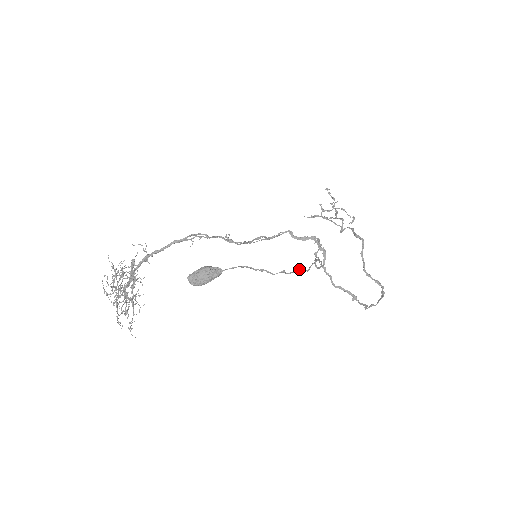
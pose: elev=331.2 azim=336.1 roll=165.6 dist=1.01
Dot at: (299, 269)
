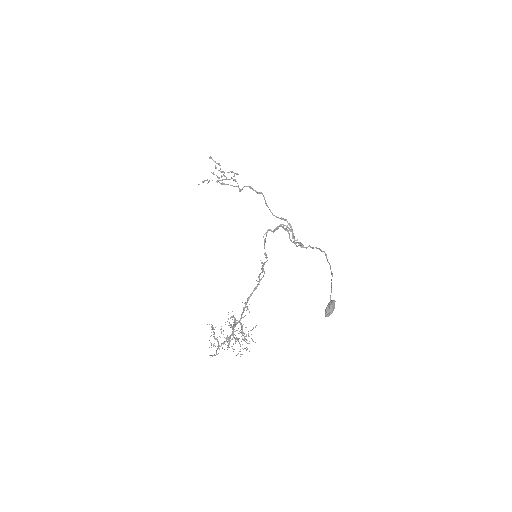
Dot at: (330, 266)
